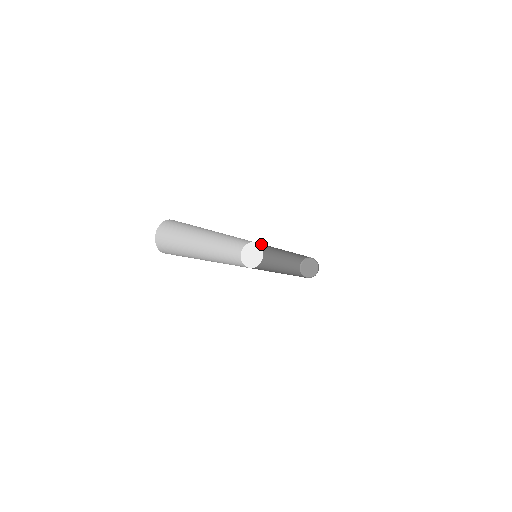
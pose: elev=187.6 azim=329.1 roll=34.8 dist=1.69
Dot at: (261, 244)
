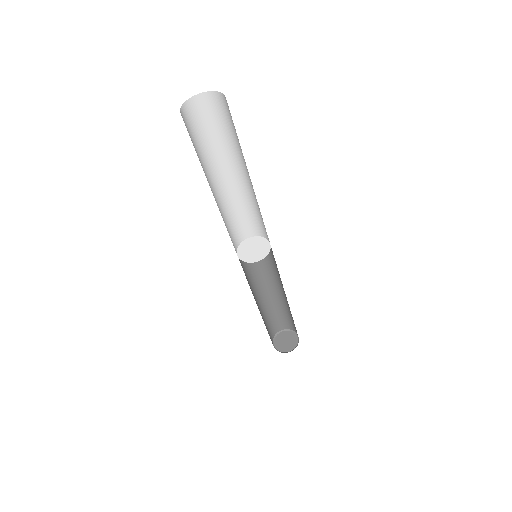
Dot at: occluded
